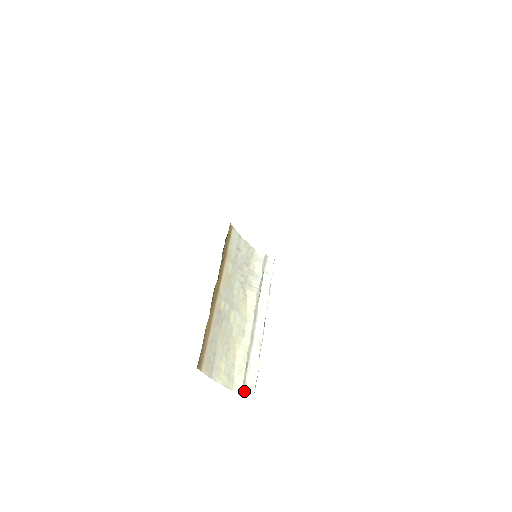
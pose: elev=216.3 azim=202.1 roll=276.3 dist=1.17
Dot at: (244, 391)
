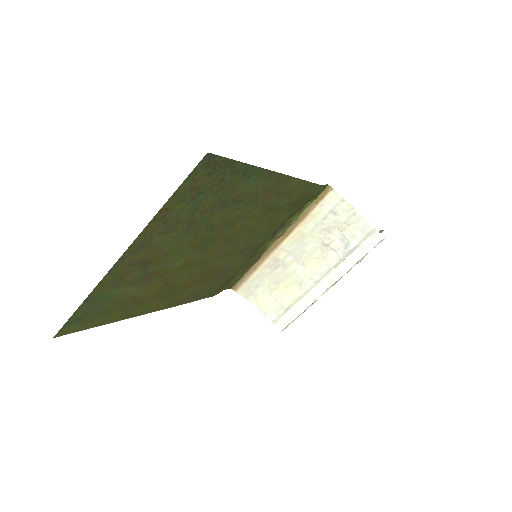
Dot at: (276, 322)
